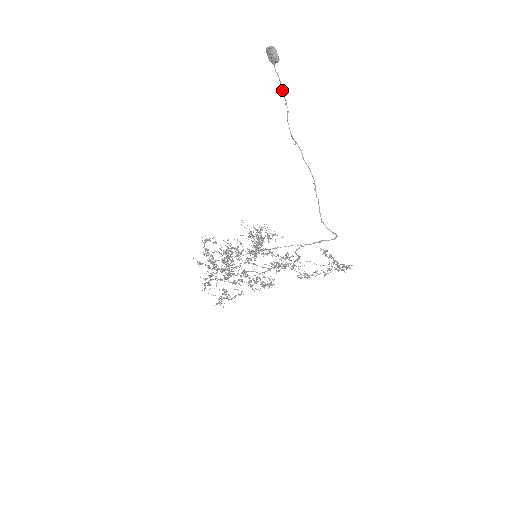
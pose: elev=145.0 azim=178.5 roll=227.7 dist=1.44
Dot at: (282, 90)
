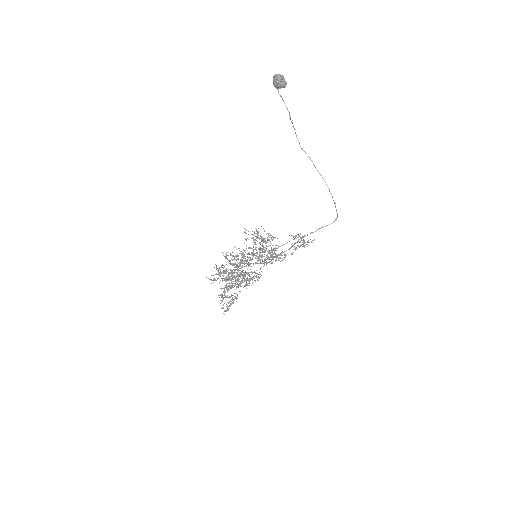
Dot at: (288, 111)
